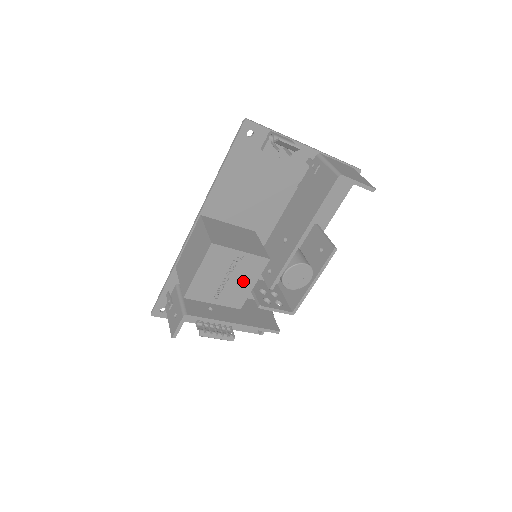
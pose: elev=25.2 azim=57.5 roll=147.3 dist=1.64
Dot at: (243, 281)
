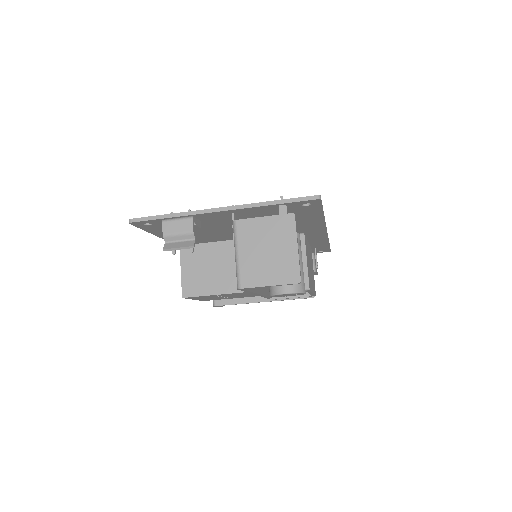
Dot at: (240, 295)
